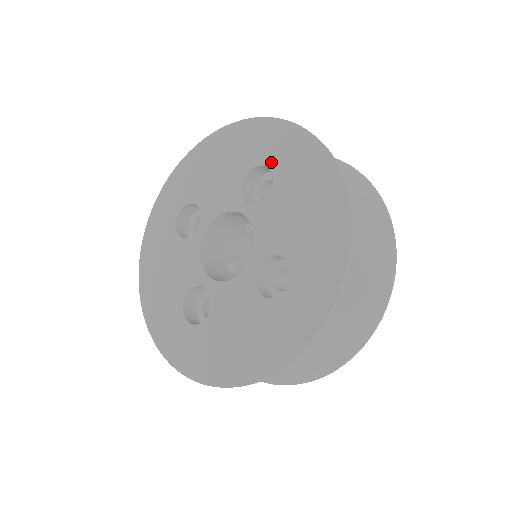
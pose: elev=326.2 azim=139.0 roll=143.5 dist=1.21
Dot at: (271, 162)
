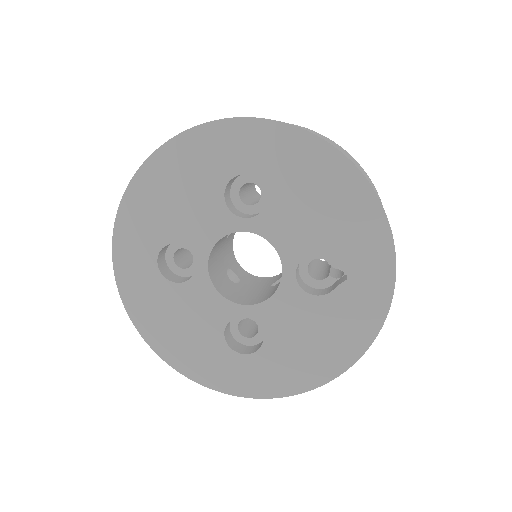
Dot at: (250, 168)
